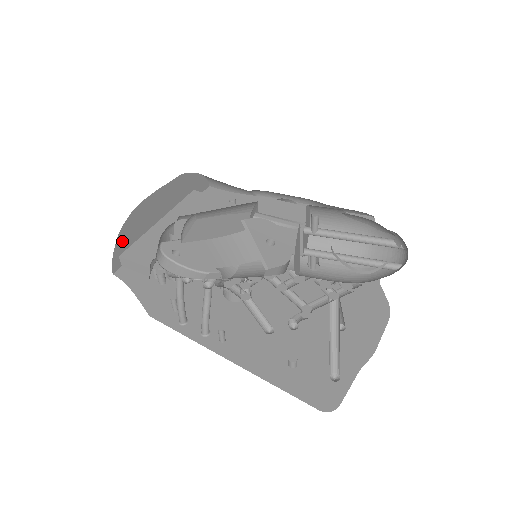
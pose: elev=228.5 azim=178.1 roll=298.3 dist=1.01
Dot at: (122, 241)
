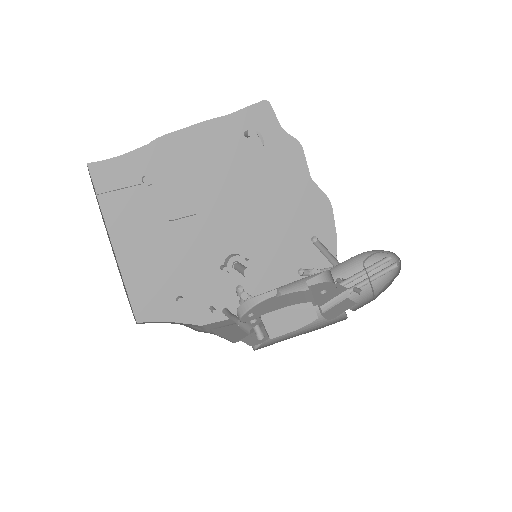
Dot at: (132, 311)
